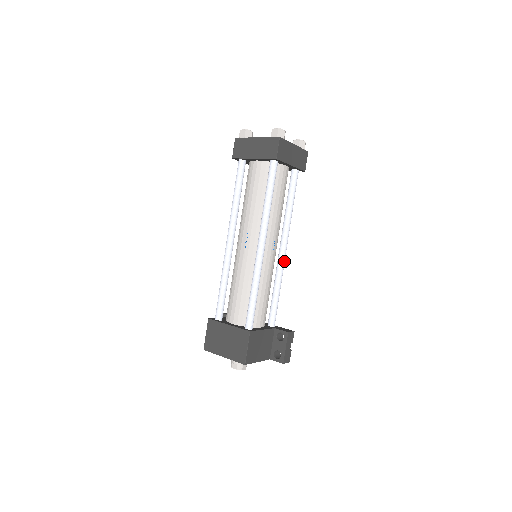
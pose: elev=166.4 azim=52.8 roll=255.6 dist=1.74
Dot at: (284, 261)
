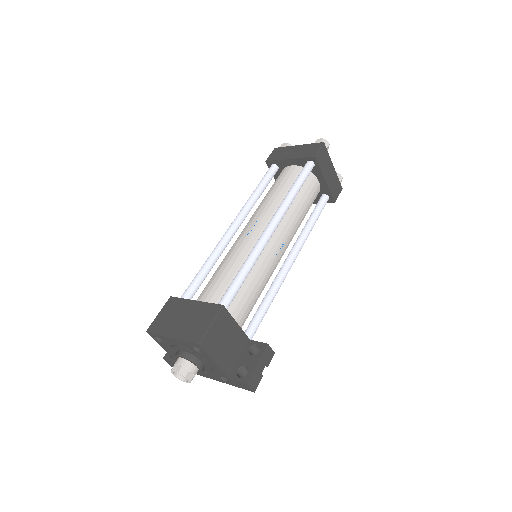
Dot at: (287, 273)
